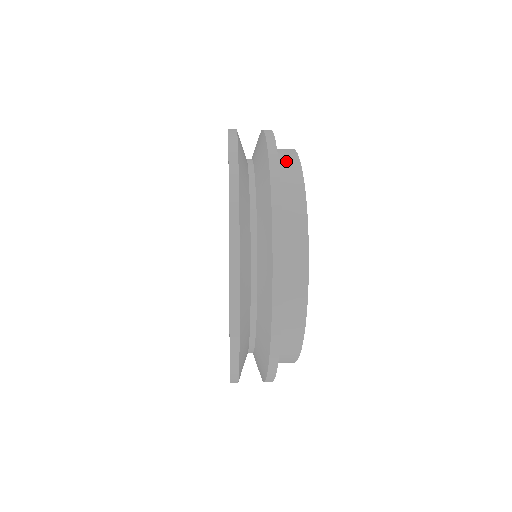
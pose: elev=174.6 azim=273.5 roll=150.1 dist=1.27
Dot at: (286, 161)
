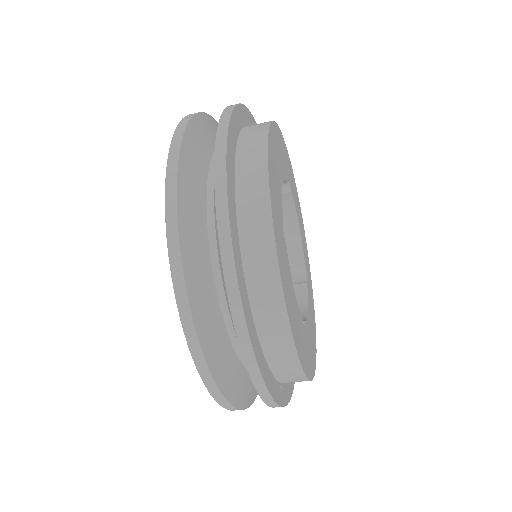
Dot at: occluded
